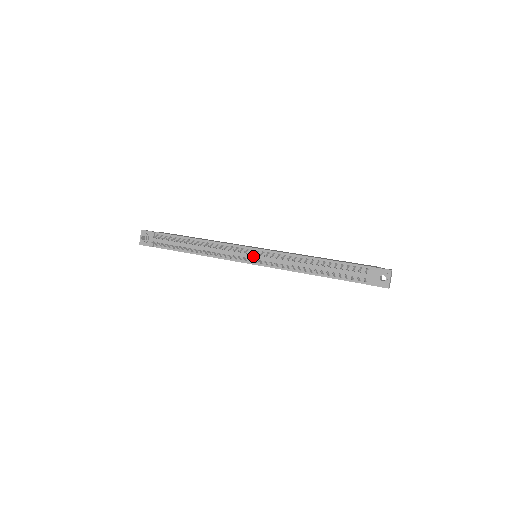
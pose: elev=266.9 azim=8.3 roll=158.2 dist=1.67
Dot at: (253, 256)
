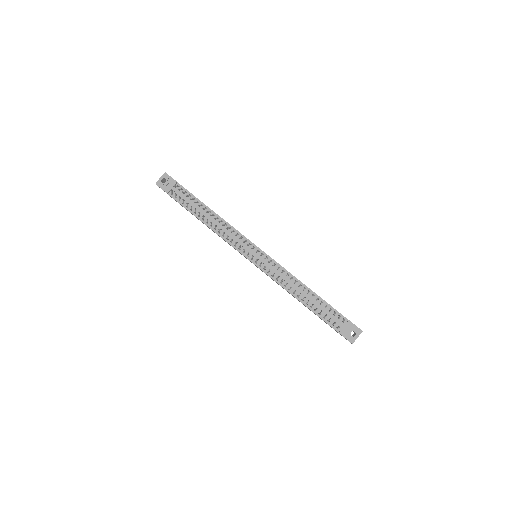
Dot at: (256, 256)
